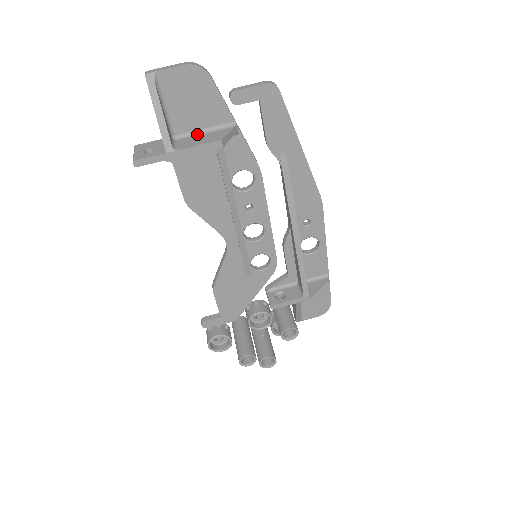
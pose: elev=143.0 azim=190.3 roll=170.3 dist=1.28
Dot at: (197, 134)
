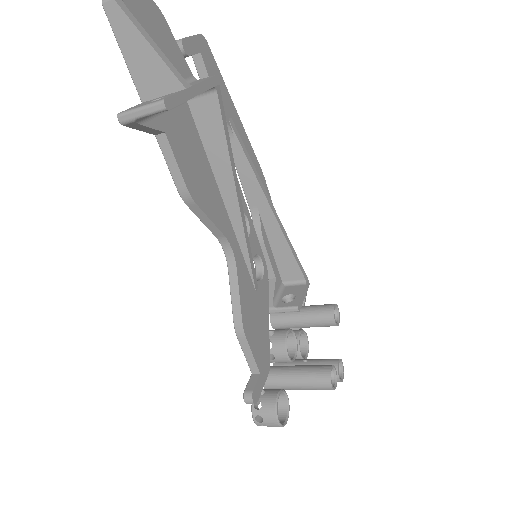
Dot at: occluded
